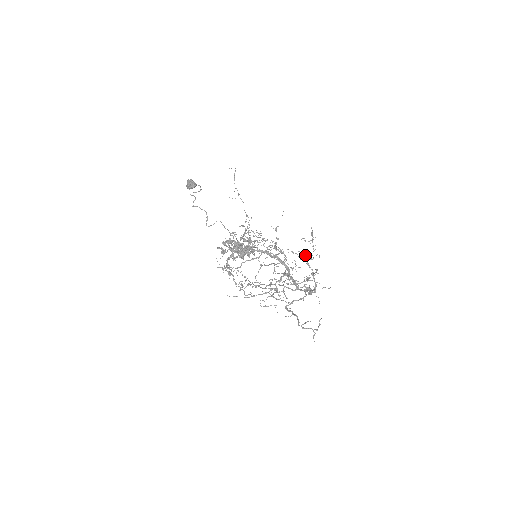
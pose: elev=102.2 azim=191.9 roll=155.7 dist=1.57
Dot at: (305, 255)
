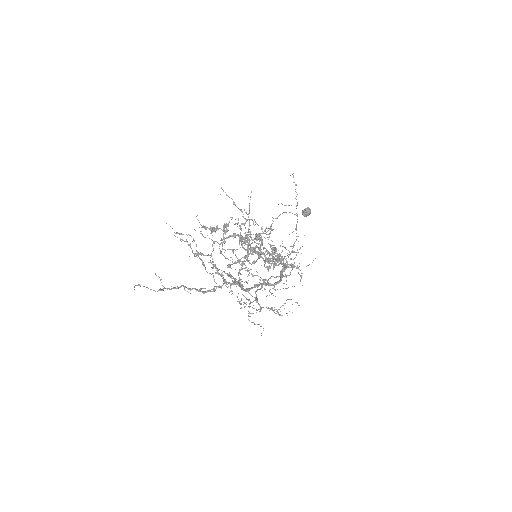
Dot at: (251, 243)
